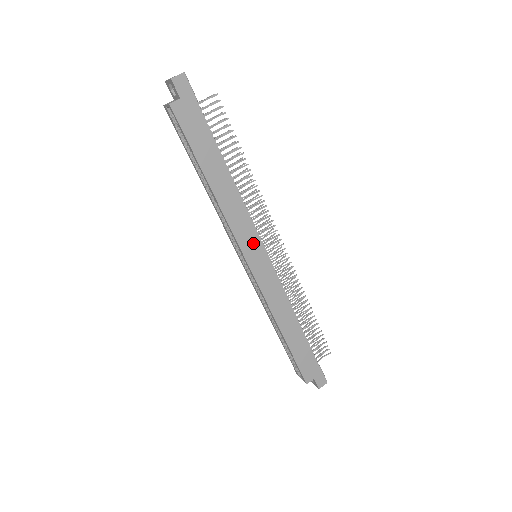
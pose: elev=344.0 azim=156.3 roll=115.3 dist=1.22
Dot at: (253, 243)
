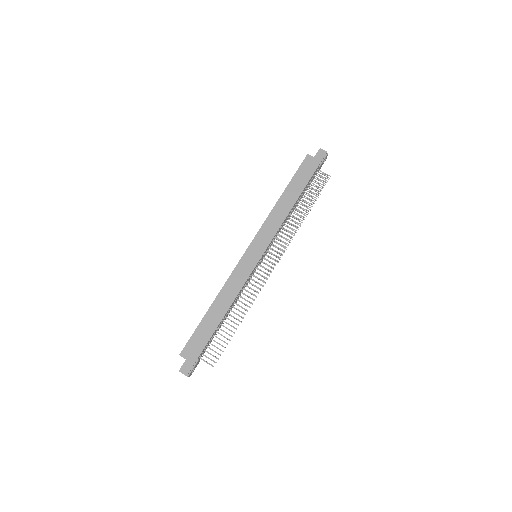
Dot at: (263, 243)
